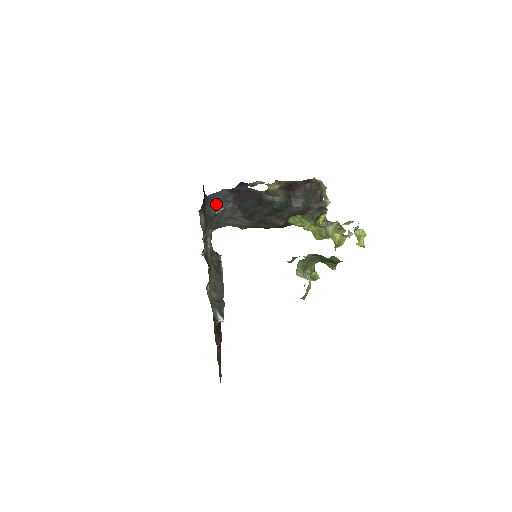
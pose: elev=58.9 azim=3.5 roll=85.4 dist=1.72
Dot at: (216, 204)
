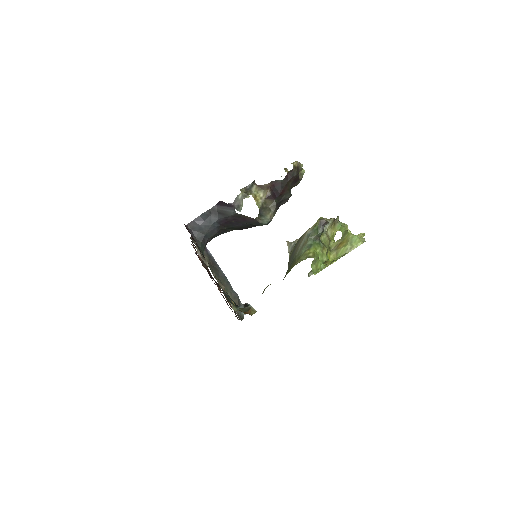
Dot at: (205, 235)
